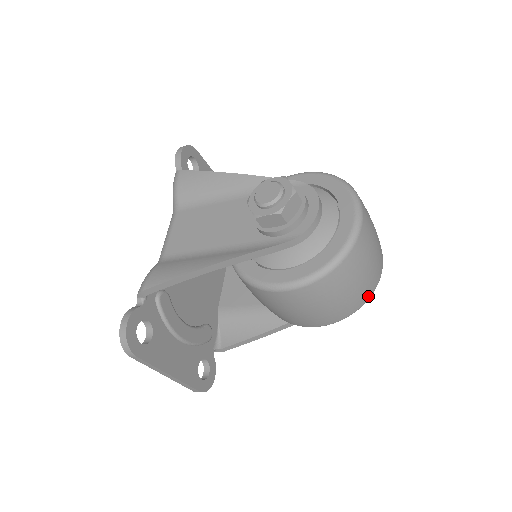
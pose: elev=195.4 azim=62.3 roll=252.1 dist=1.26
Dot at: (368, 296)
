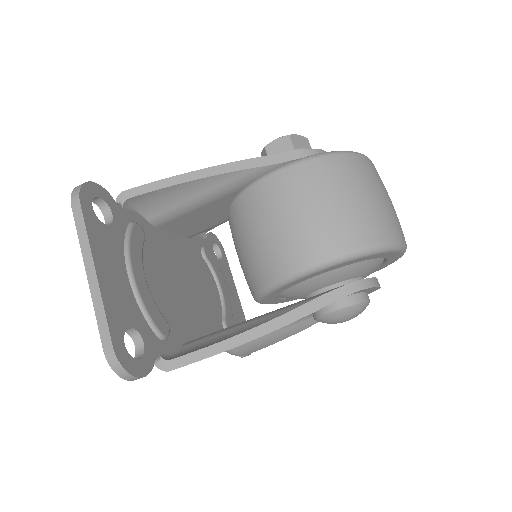
Dot at: (385, 237)
